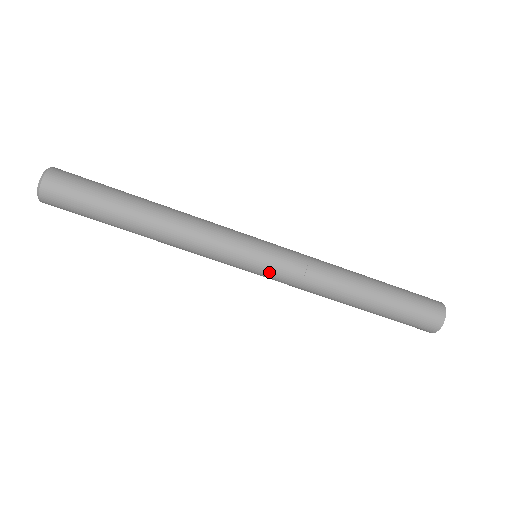
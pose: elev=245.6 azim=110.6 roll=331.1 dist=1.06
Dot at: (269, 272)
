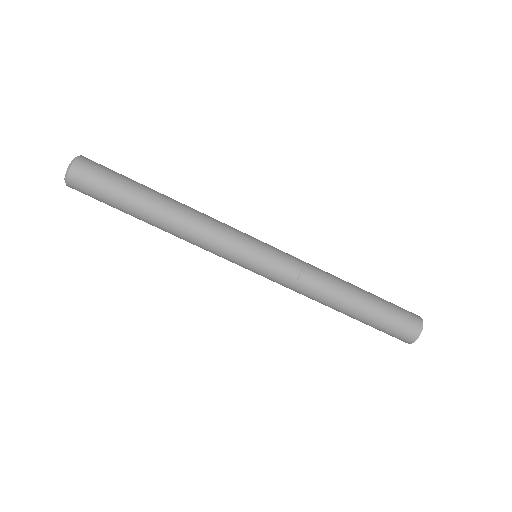
Dot at: (269, 266)
